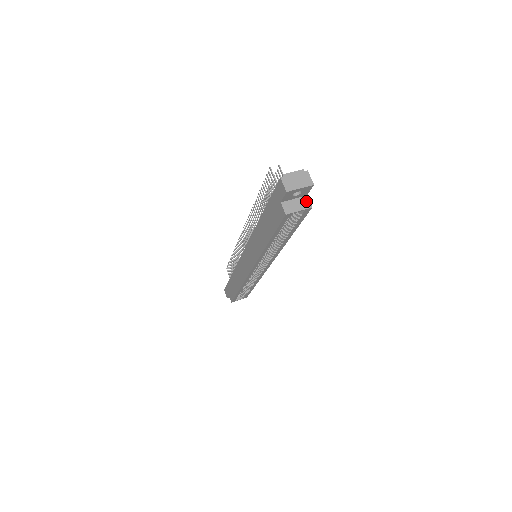
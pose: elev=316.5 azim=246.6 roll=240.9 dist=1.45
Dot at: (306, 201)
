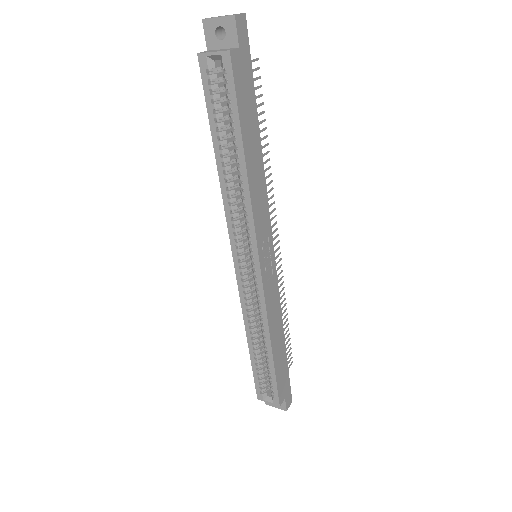
Dot at: (231, 49)
